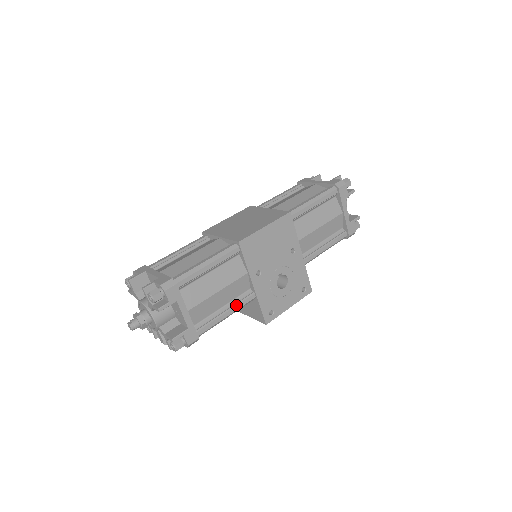
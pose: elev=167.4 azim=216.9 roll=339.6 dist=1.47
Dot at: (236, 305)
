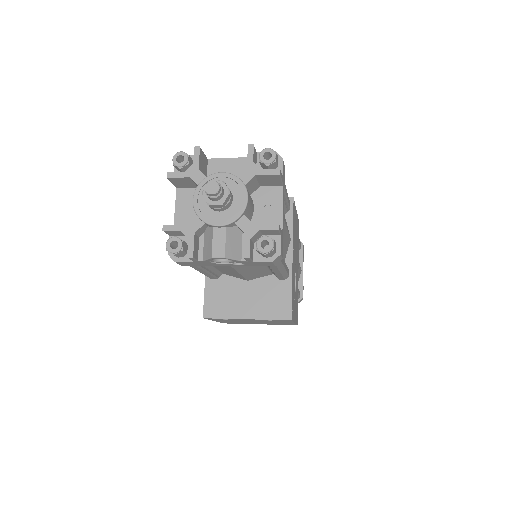
Dot at: occluded
